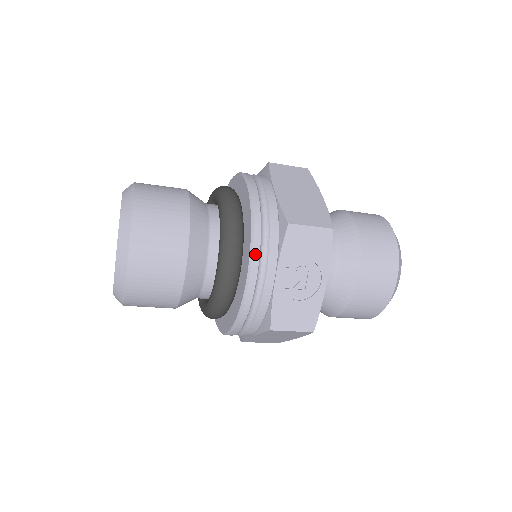
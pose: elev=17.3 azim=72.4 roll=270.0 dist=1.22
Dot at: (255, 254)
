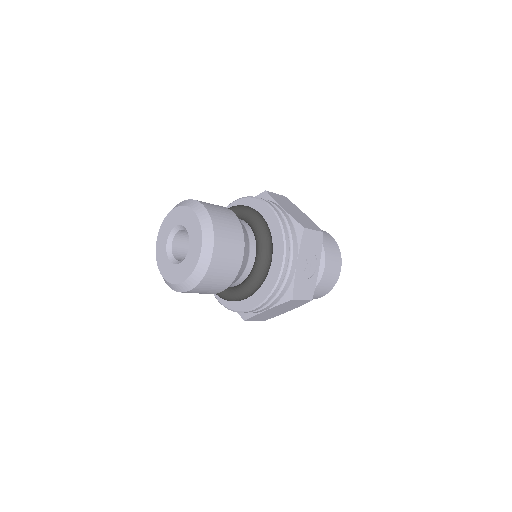
Dot at: (287, 248)
